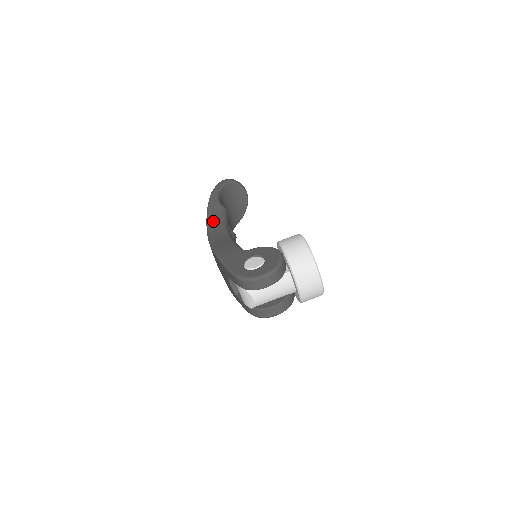
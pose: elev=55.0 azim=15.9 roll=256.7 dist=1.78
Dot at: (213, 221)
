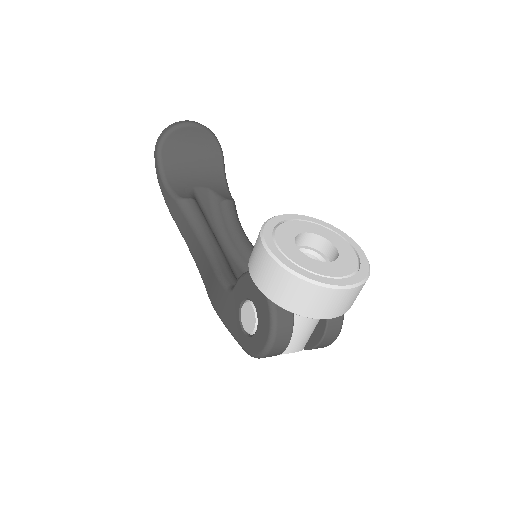
Dot at: (185, 233)
